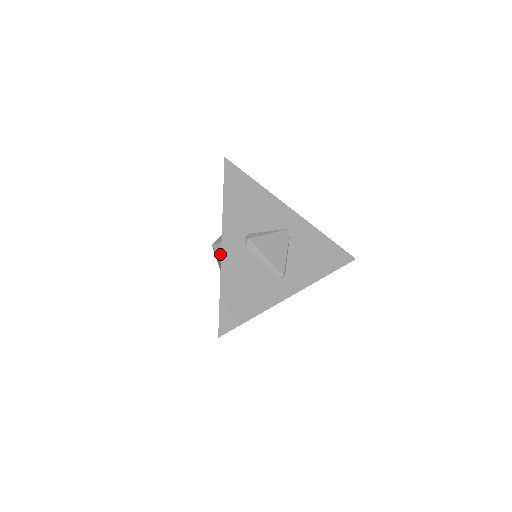
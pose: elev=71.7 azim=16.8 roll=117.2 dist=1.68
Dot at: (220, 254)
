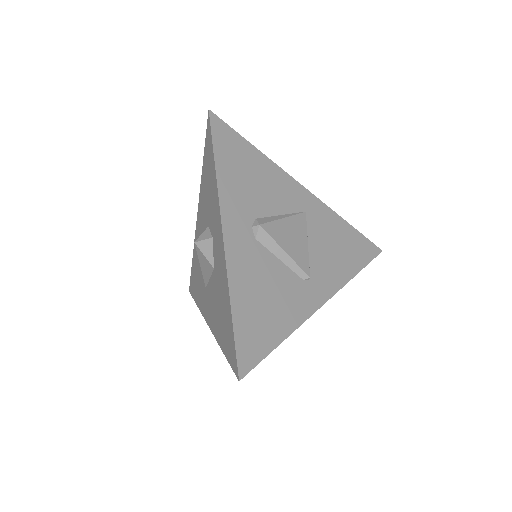
Dot at: (210, 254)
